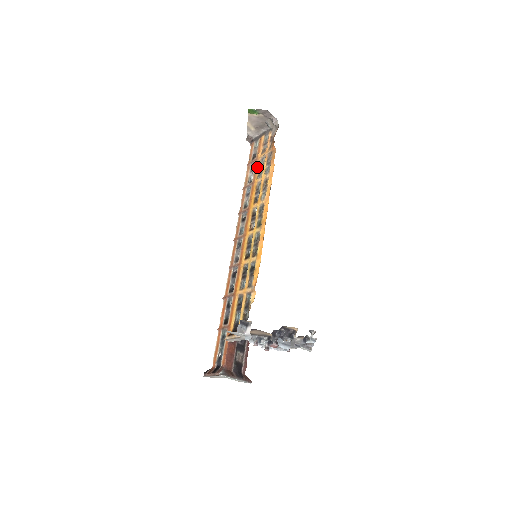
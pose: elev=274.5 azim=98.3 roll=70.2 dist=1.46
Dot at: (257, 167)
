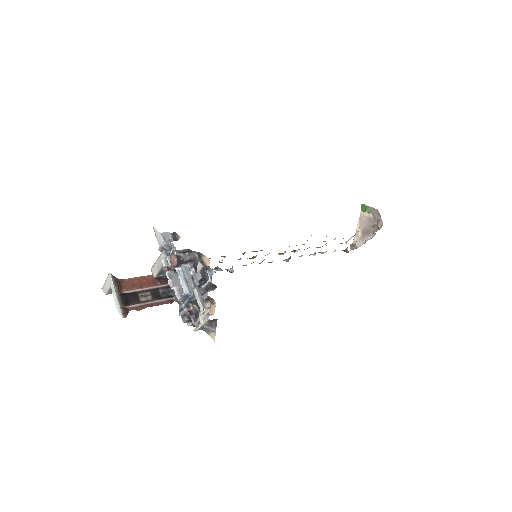
Dot at: occluded
